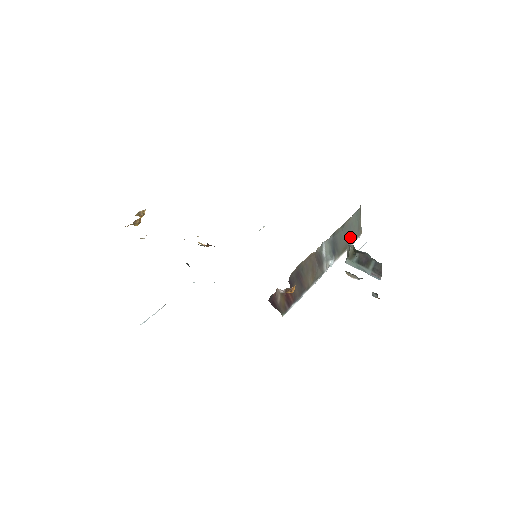
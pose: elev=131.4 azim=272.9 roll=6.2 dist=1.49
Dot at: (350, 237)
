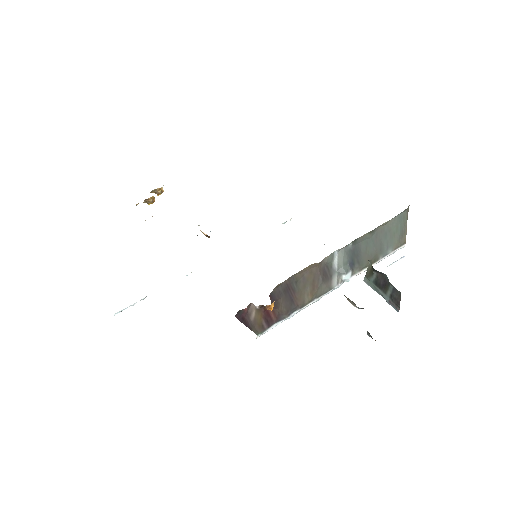
Dot at: (384, 247)
